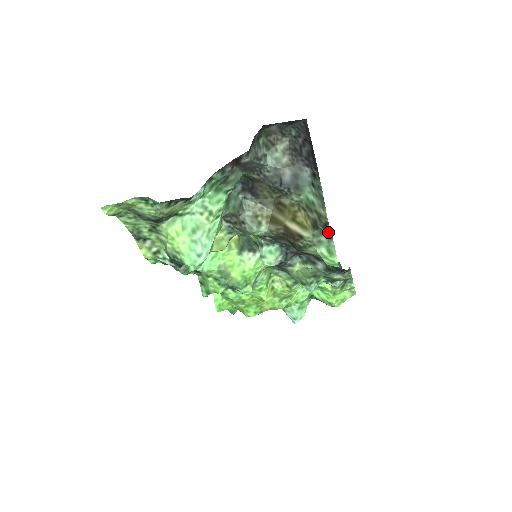
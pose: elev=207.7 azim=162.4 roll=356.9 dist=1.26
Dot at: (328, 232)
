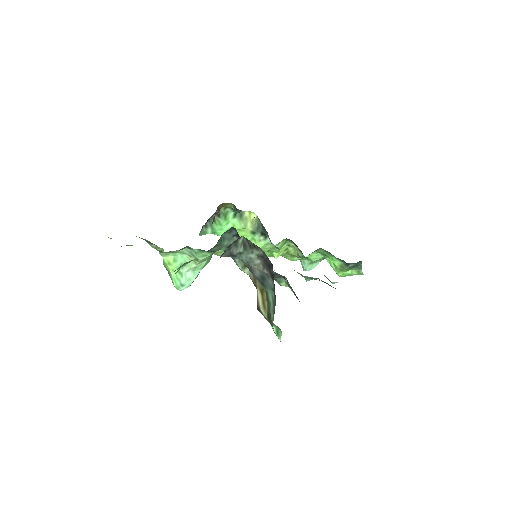
Dot at: occluded
